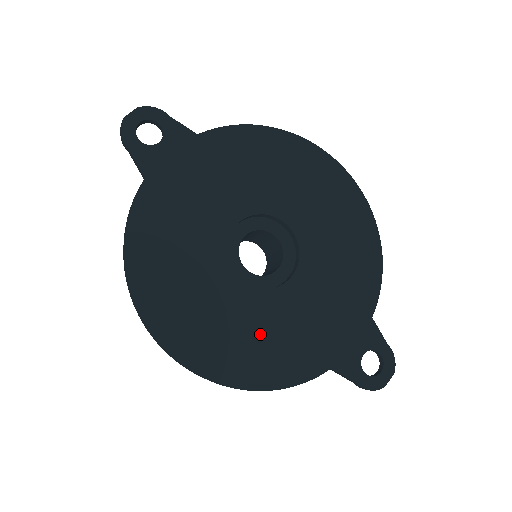
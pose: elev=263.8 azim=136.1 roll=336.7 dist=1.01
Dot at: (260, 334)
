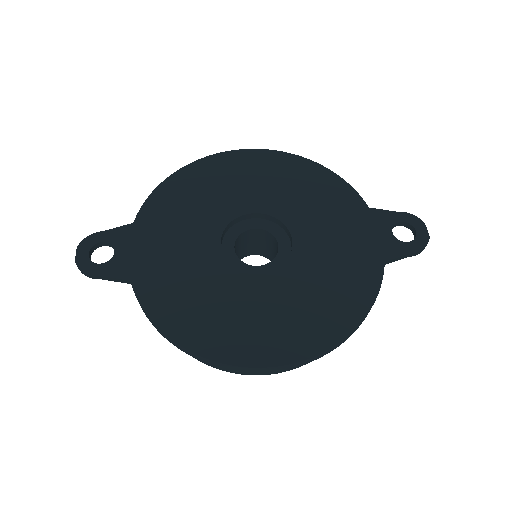
Dot at: (316, 291)
